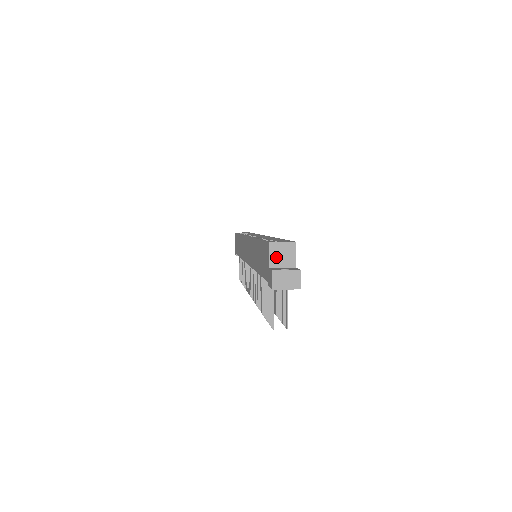
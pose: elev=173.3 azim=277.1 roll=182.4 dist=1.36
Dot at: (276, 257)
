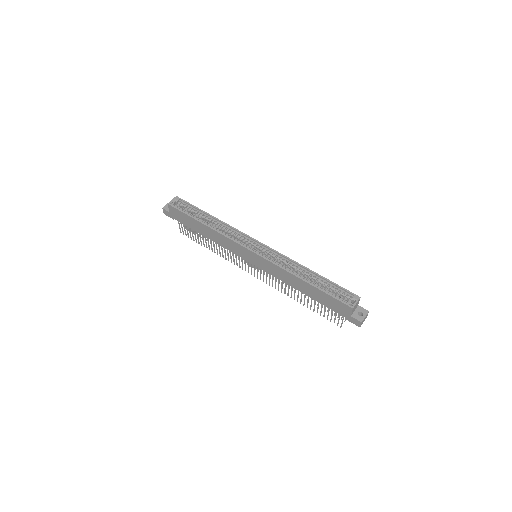
Dot at: occluded
